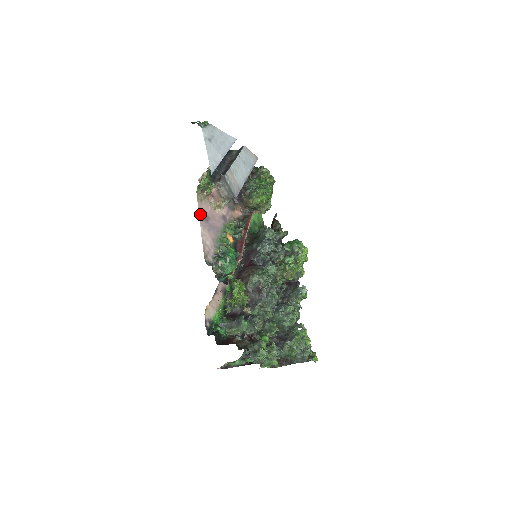
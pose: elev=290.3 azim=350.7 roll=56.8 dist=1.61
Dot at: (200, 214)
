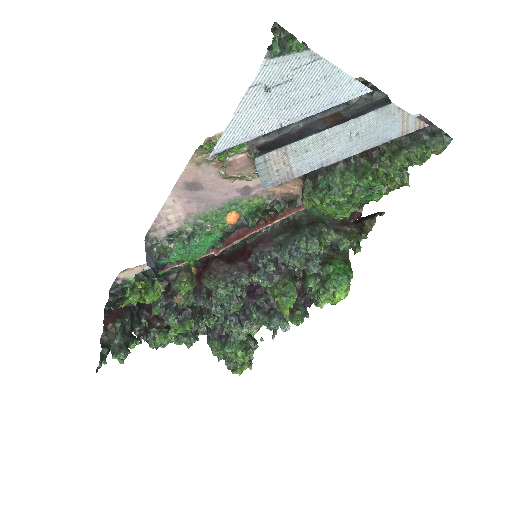
Dot at: (182, 180)
